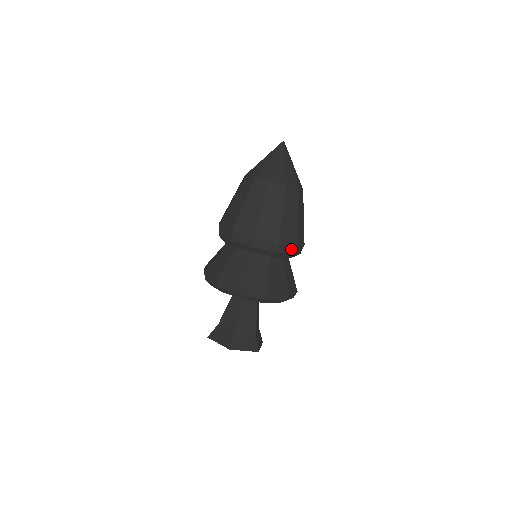
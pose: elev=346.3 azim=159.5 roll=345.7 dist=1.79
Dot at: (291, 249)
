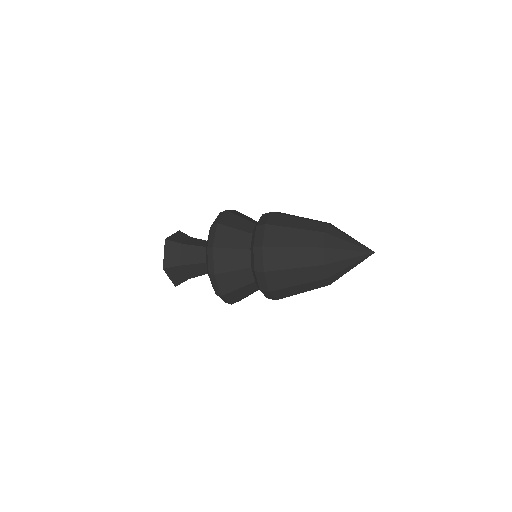
Dot at: (270, 297)
